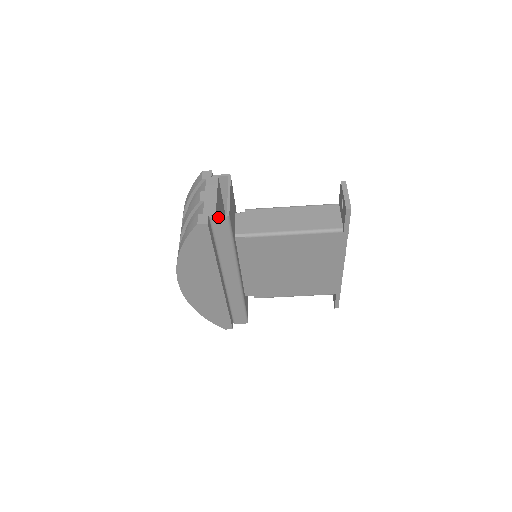
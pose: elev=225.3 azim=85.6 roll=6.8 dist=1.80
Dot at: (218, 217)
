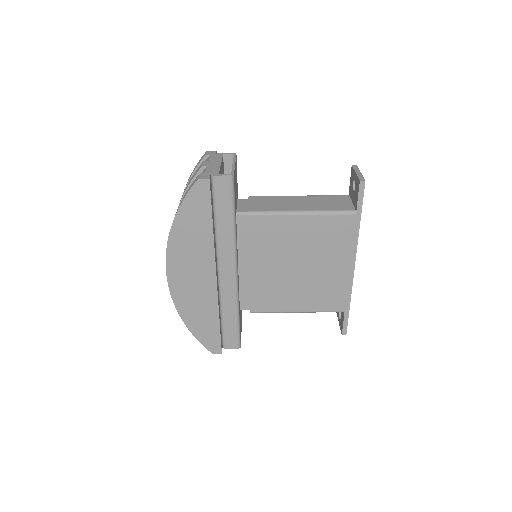
Dot at: (221, 176)
